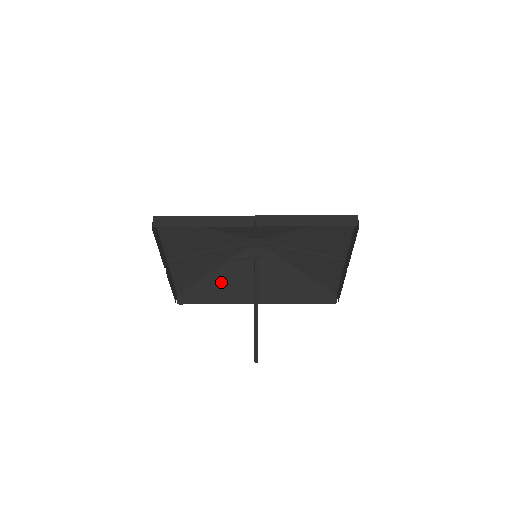
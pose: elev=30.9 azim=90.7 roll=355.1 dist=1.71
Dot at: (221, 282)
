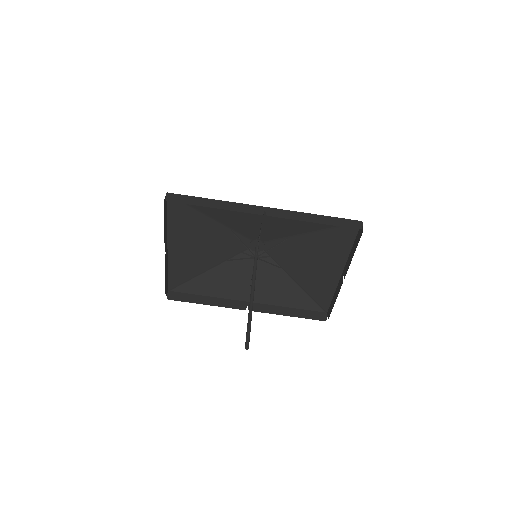
Dot at: (215, 283)
